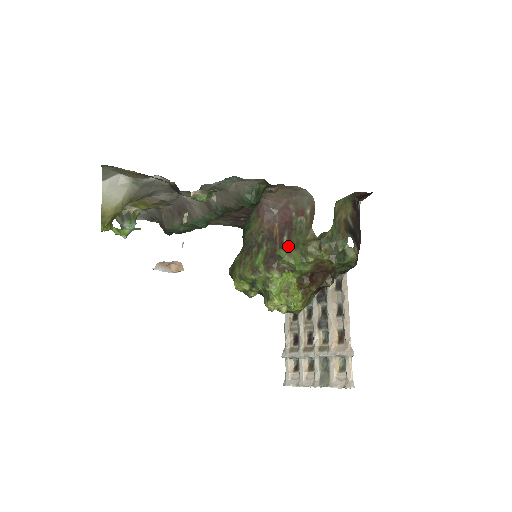
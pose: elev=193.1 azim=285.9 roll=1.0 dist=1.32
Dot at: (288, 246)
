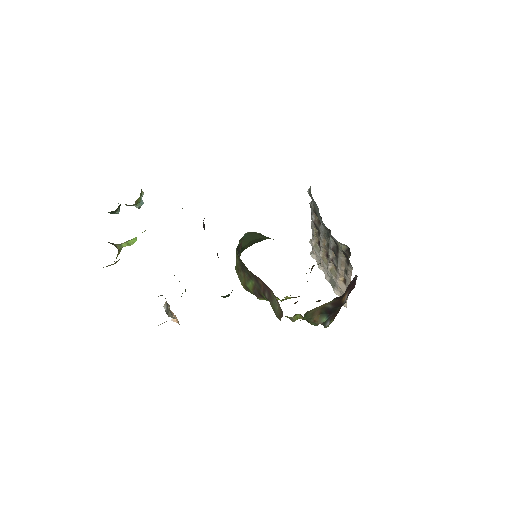
Dot at: occluded
